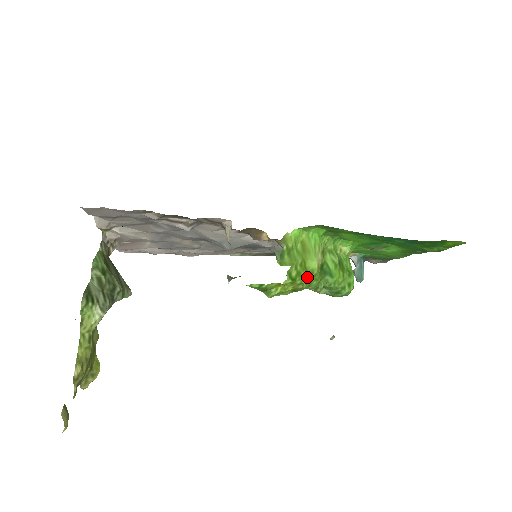
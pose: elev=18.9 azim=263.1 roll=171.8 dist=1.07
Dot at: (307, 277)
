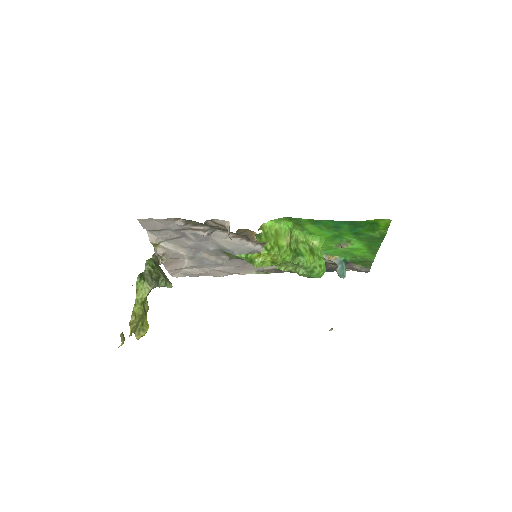
Dot at: (280, 251)
